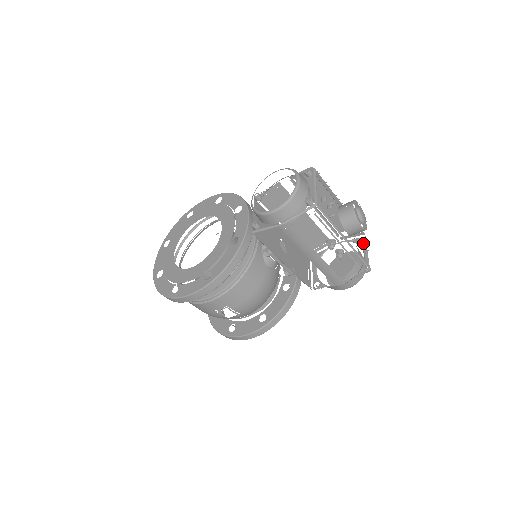
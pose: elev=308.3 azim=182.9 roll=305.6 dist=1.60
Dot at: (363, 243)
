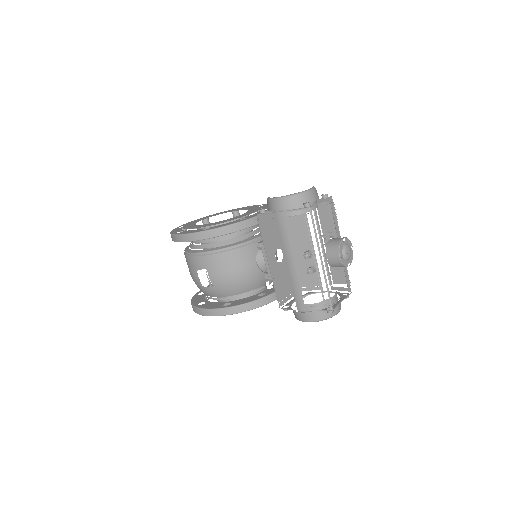
Dot at: (344, 296)
